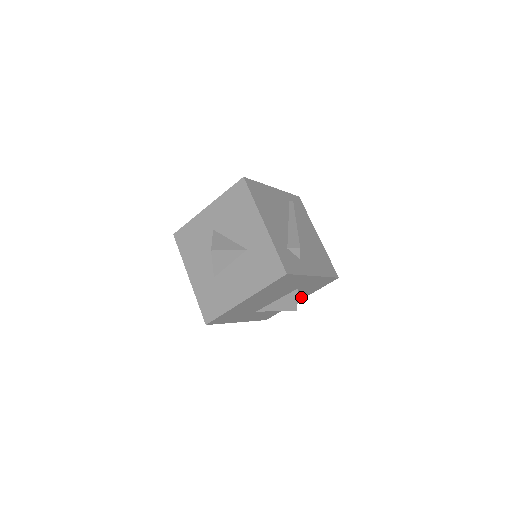
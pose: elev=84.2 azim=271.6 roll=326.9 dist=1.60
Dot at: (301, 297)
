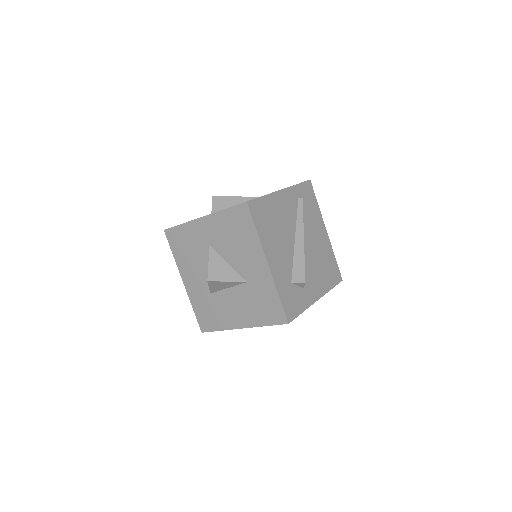
Dot at: occluded
